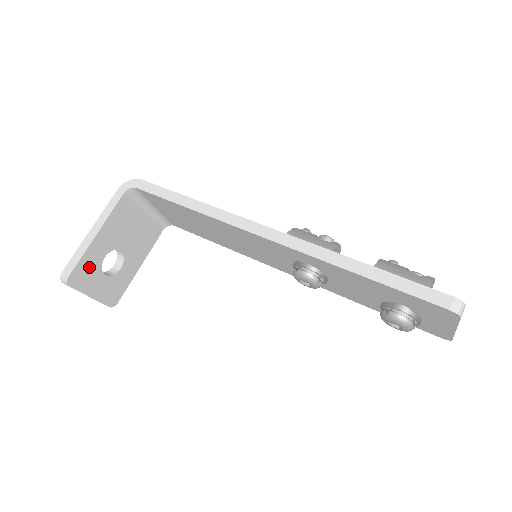
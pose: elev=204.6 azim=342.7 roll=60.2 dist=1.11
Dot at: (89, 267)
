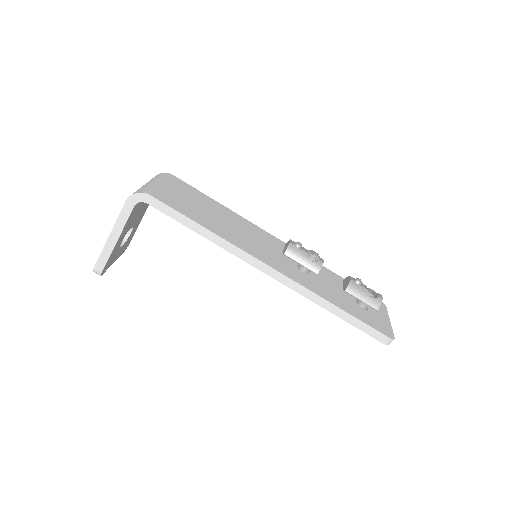
Dot at: (112, 256)
